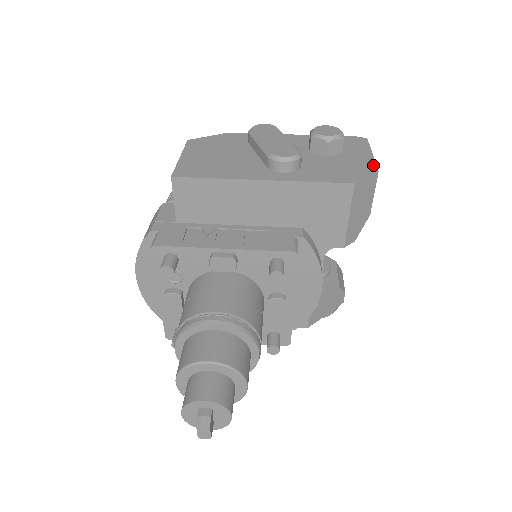
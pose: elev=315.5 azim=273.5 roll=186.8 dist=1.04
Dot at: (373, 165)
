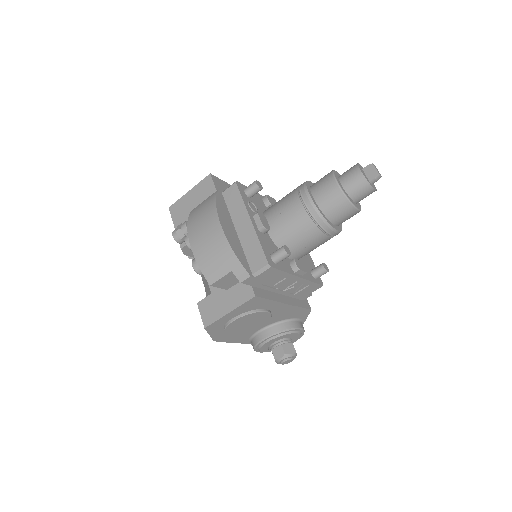
Dot at: occluded
